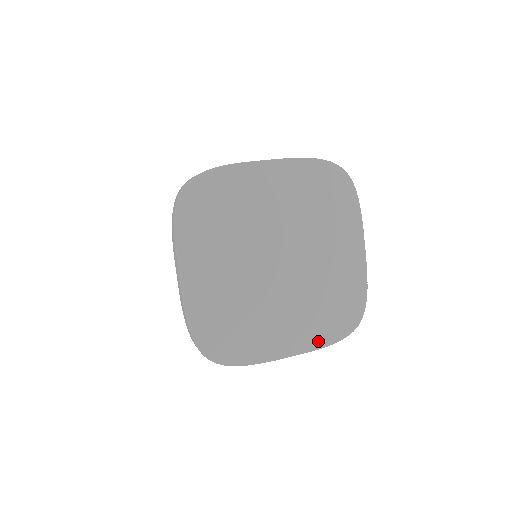
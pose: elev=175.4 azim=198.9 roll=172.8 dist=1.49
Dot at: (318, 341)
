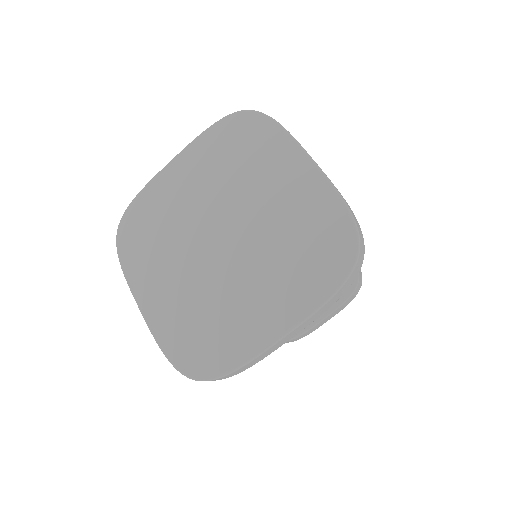
Dot at: (310, 300)
